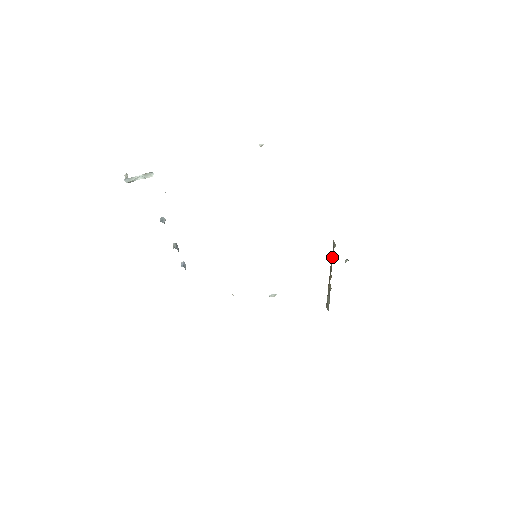
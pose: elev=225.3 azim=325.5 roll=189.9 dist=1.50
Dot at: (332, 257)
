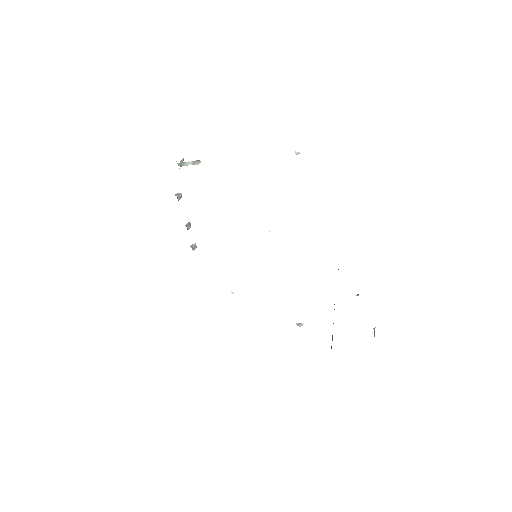
Dot at: occluded
